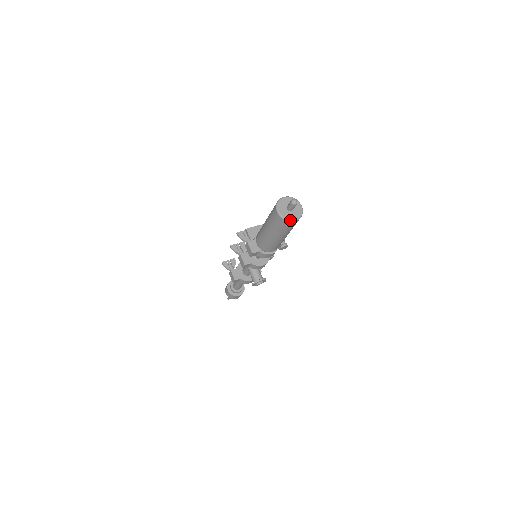
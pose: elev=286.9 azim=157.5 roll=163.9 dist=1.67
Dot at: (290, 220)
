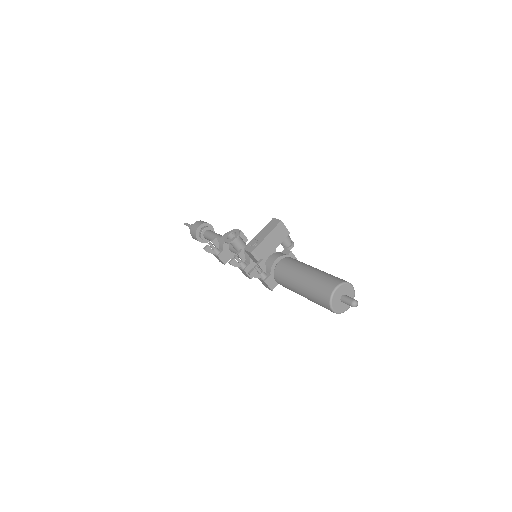
Dot at: occluded
